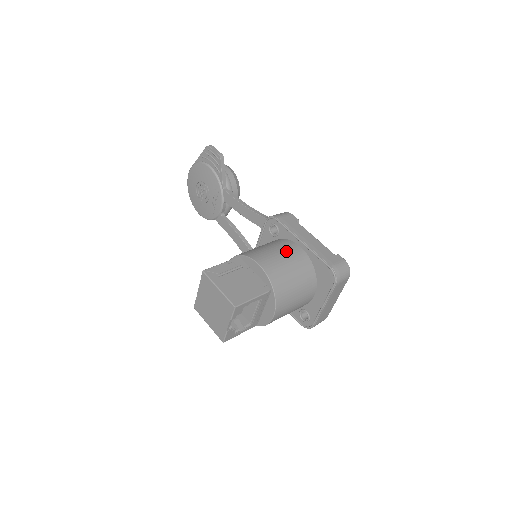
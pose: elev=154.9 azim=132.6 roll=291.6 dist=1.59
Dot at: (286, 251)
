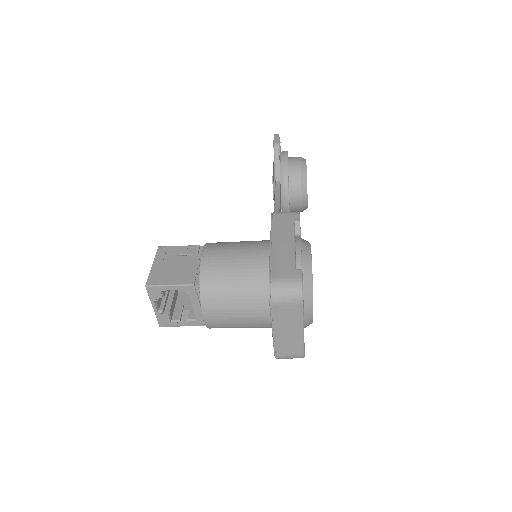
Dot at: (248, 250)
